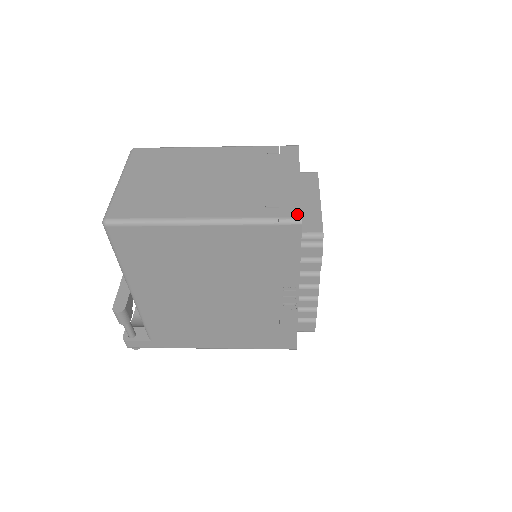
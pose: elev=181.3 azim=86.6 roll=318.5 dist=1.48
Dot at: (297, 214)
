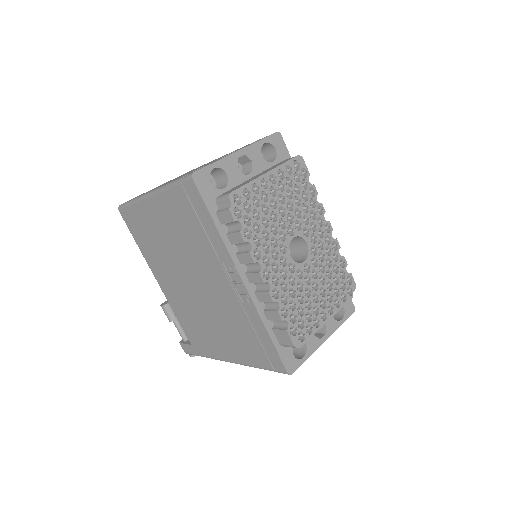
Dot at: (195, 171)
